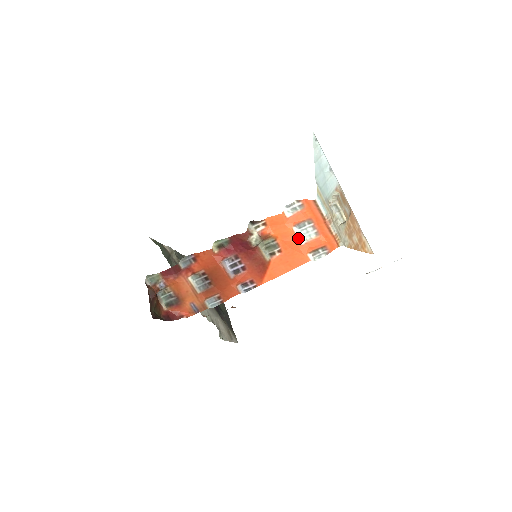
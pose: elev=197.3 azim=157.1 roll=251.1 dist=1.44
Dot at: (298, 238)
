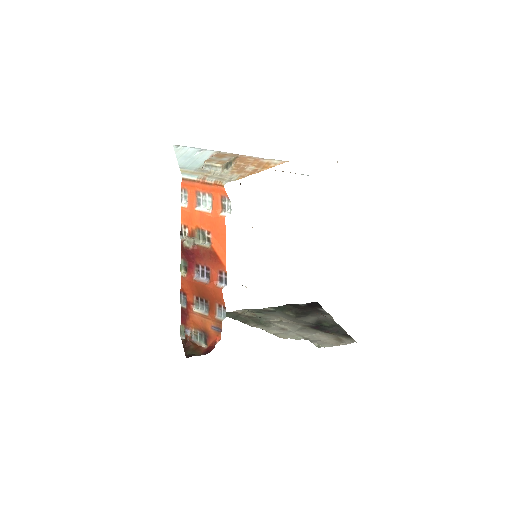
Dot at: (204, 212)
